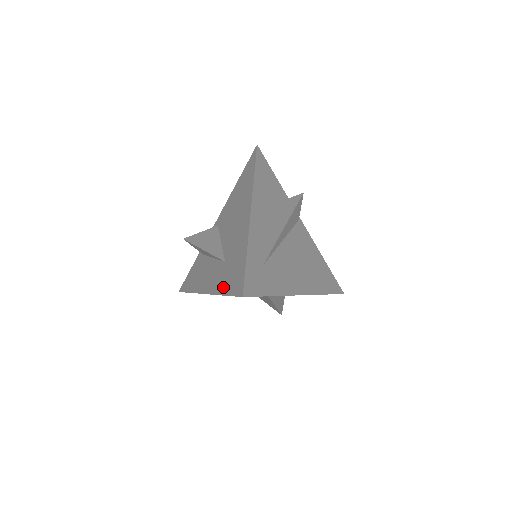
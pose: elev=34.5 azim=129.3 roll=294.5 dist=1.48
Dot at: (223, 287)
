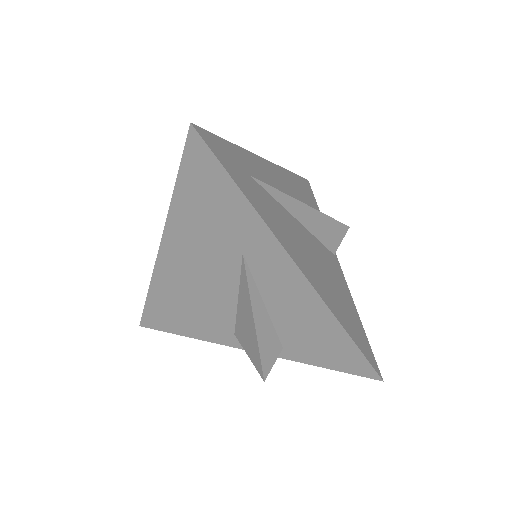
Dot at: occluded
